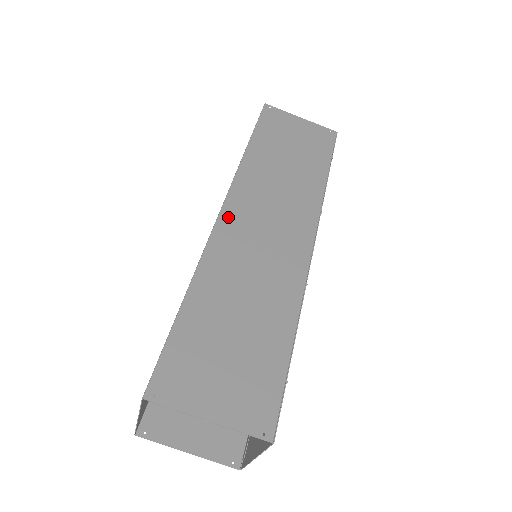
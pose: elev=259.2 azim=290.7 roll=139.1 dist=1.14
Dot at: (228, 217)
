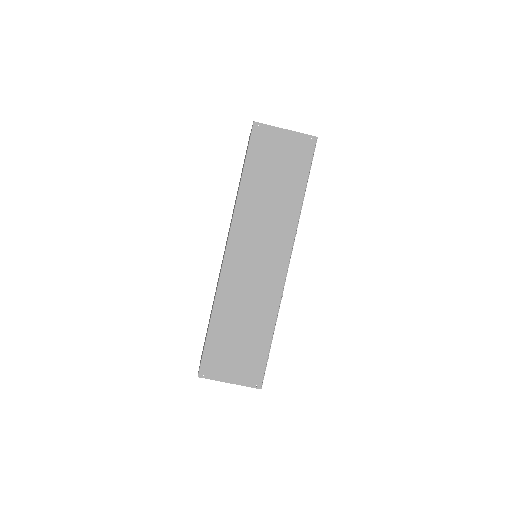
Dot at: (230, 256)
